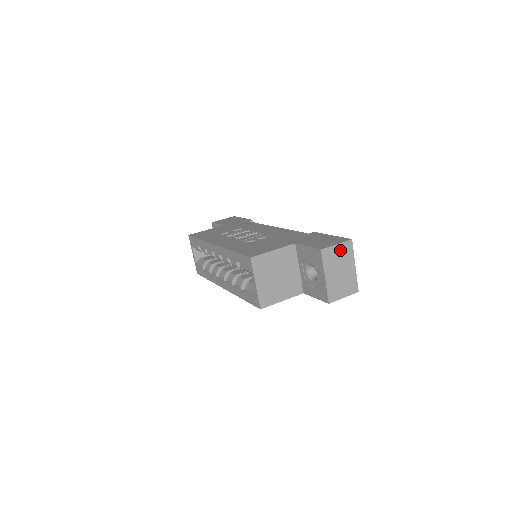
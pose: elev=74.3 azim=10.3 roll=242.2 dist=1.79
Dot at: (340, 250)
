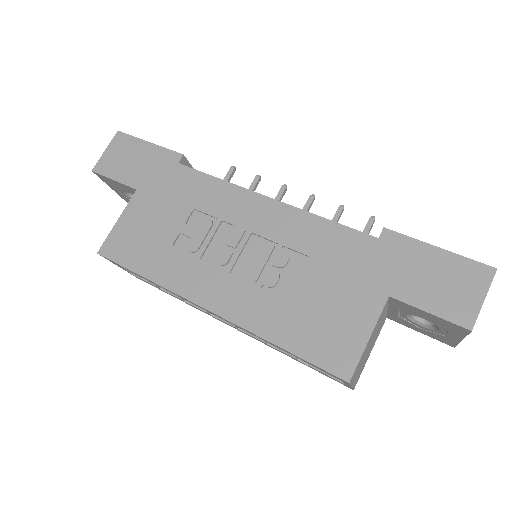
Dot at: occluded
